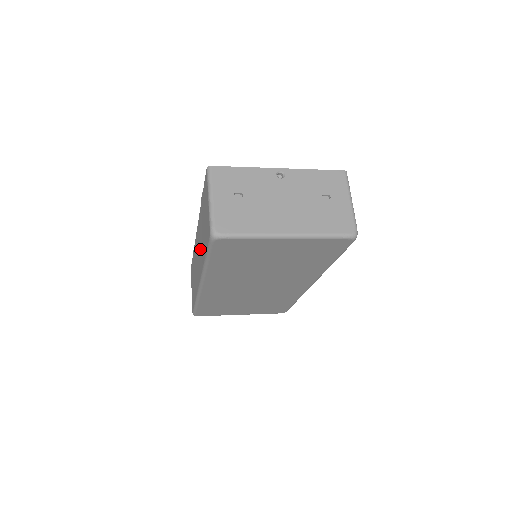
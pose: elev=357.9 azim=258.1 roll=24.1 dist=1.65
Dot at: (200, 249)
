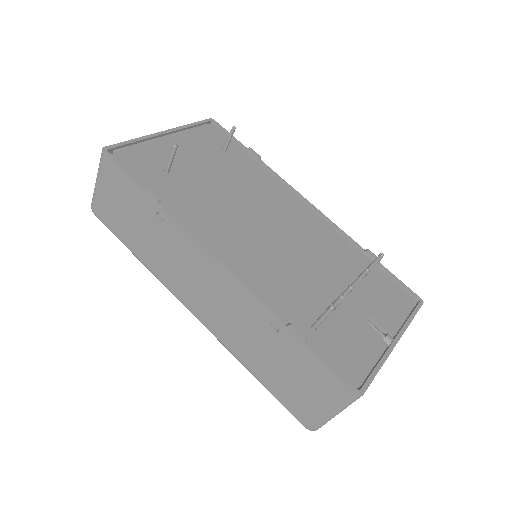
Dot at: (234, 326)
